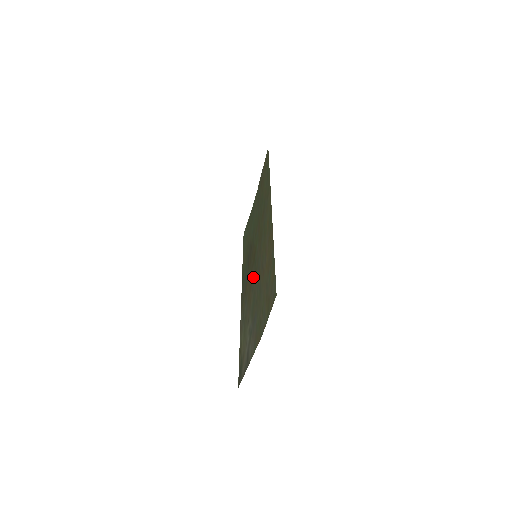
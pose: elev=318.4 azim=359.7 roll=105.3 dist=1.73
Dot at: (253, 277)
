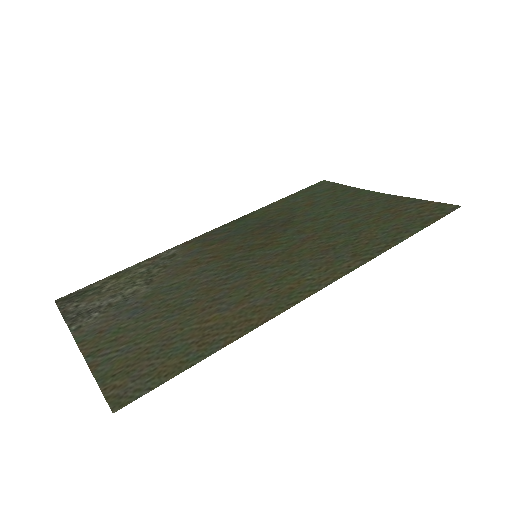
Dot at: (222, 262)
